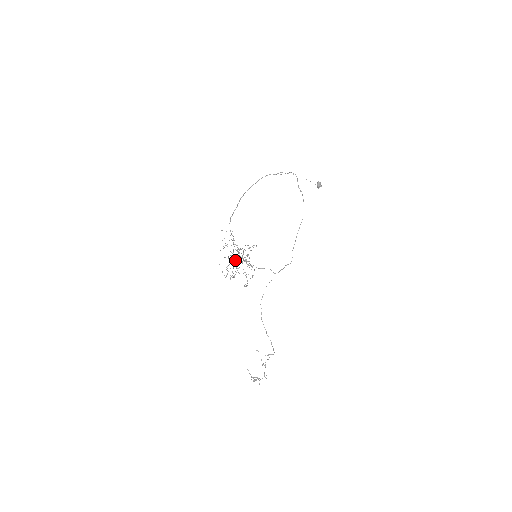
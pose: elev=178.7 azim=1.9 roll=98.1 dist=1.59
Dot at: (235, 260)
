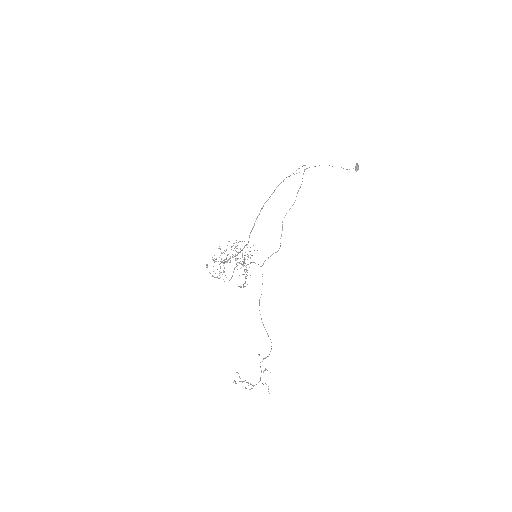
Dot at: (213, 260)
